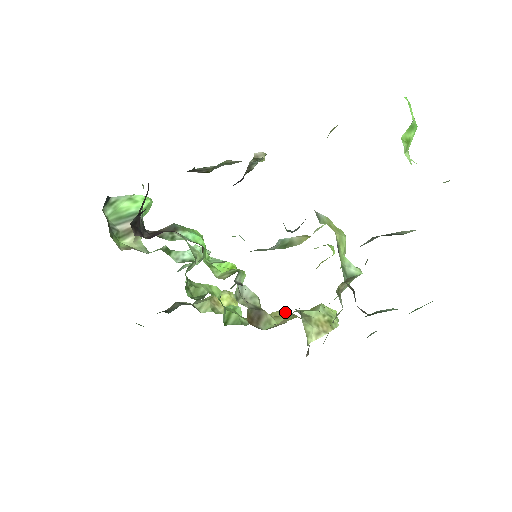
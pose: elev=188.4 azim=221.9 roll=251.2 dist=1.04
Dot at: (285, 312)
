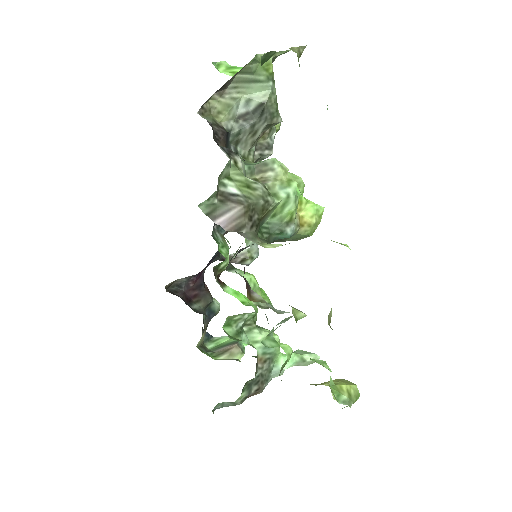
Dot at: occluded
